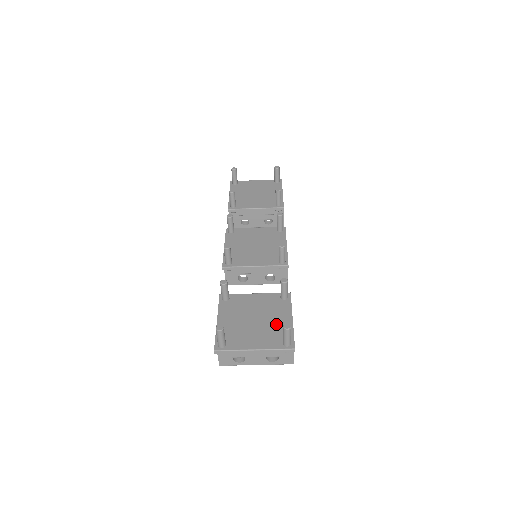
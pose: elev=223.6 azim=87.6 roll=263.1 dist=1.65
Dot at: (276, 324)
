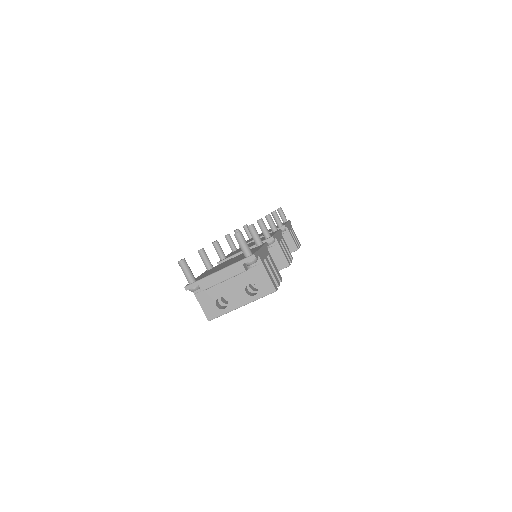
Dot at: occluded
